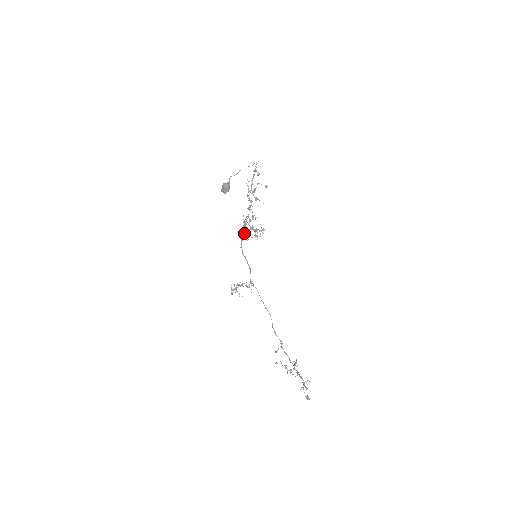
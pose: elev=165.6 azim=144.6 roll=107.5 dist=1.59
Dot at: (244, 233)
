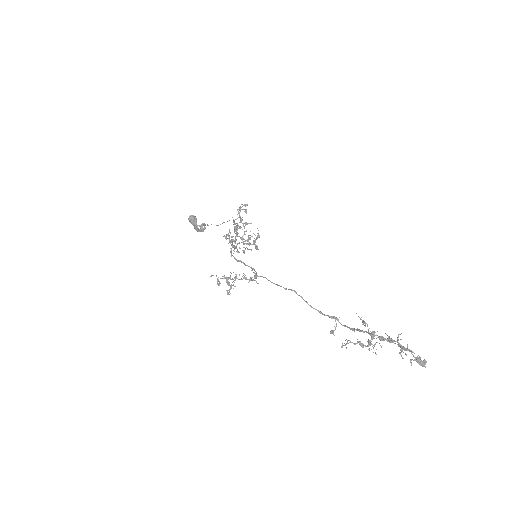
Dot at: (235, 247)
